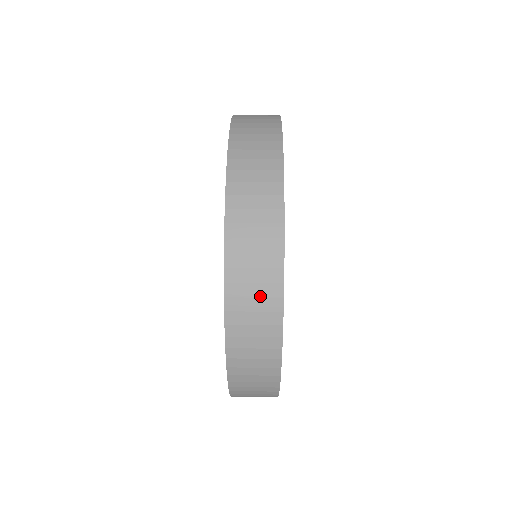
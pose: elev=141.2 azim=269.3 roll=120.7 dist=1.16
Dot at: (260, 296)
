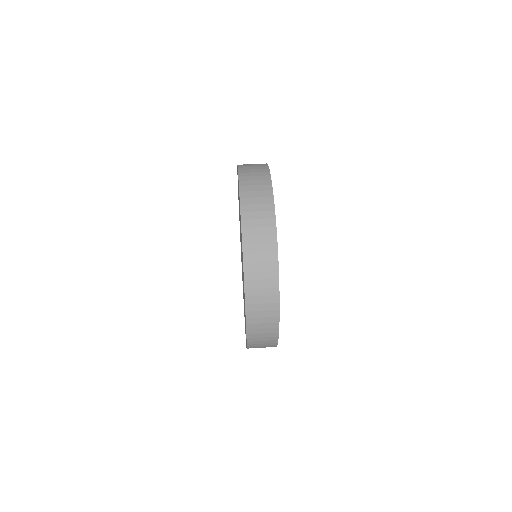
Dot at: (266, 343)
